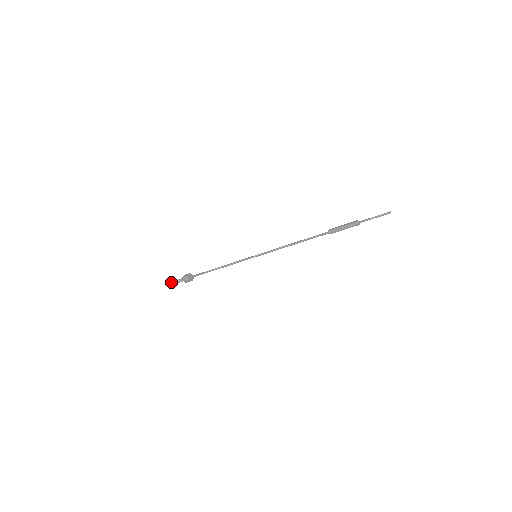
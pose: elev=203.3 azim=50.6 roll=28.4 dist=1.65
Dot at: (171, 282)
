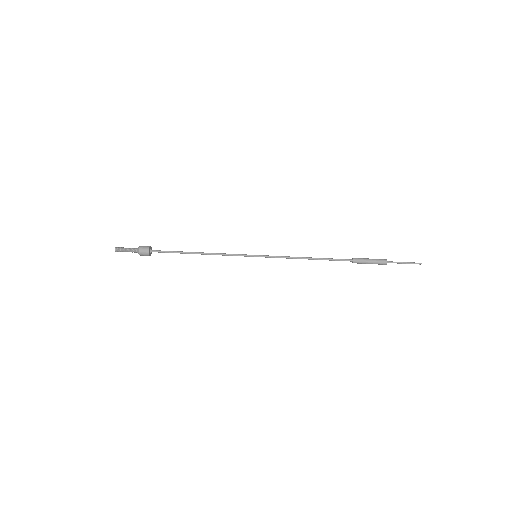
Dot at: occluded
